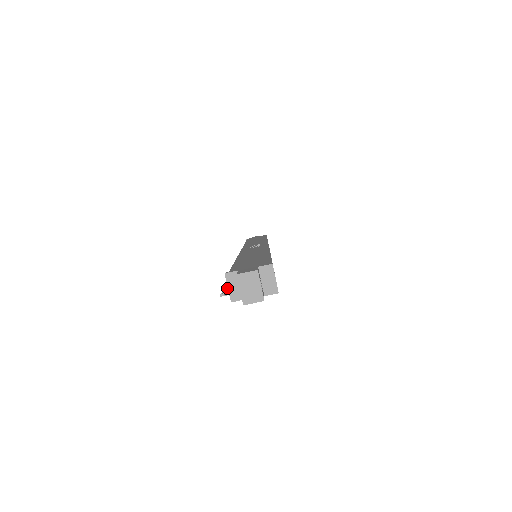
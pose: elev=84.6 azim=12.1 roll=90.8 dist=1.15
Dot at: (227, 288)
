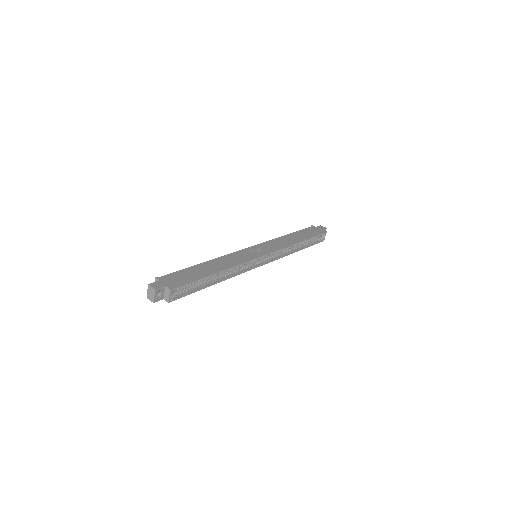
Dot at: occluded
